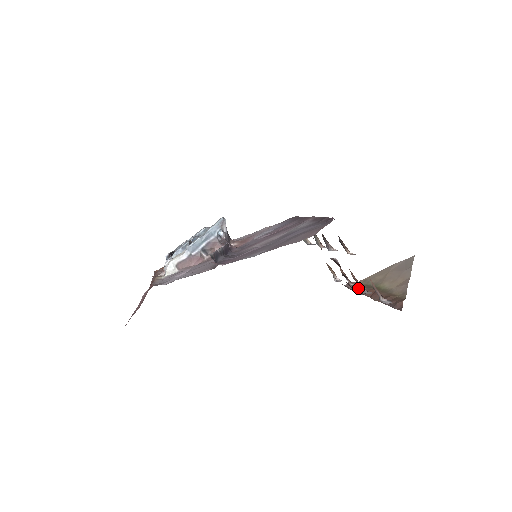
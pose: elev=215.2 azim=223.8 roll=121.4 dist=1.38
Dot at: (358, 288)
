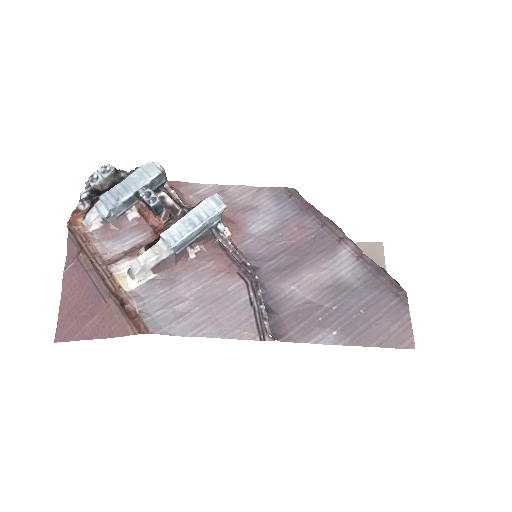
Dot at: occluded
